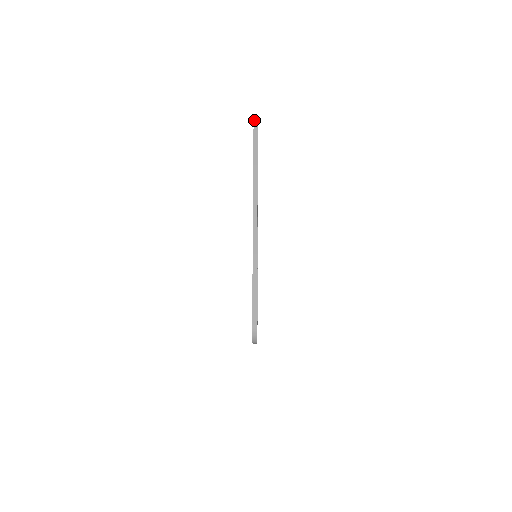
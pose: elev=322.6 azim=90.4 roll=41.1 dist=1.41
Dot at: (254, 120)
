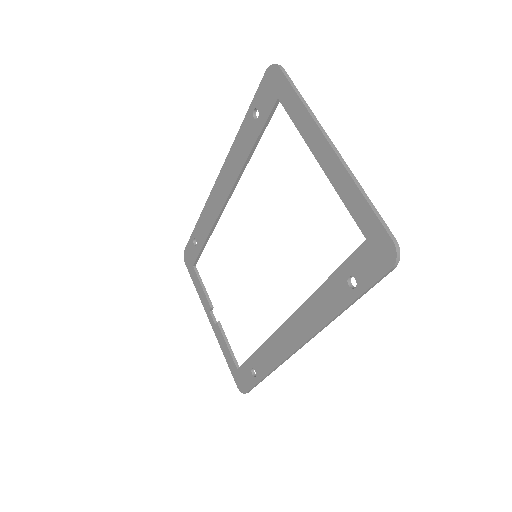
Dot at: (278, 65)
